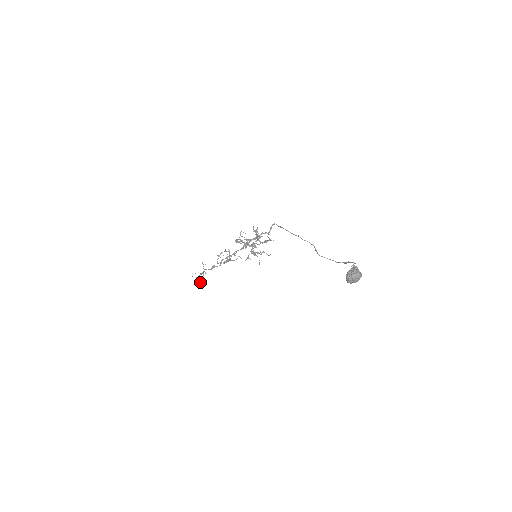
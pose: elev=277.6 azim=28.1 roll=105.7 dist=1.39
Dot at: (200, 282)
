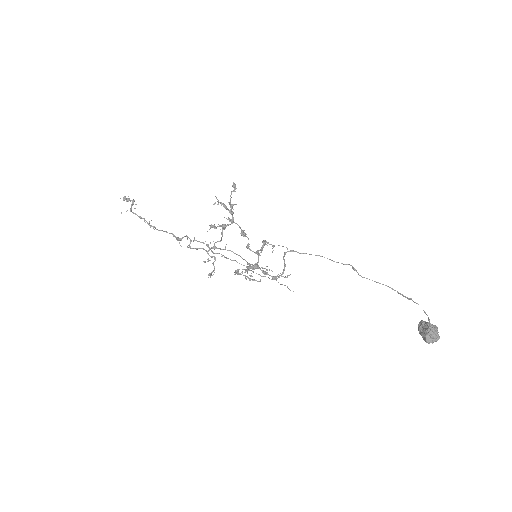
Dot at: occluded
